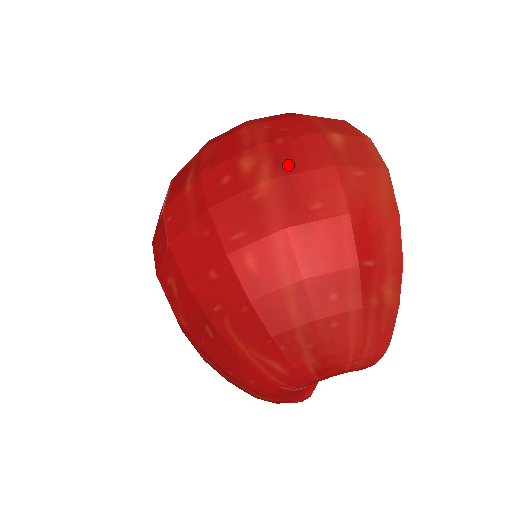
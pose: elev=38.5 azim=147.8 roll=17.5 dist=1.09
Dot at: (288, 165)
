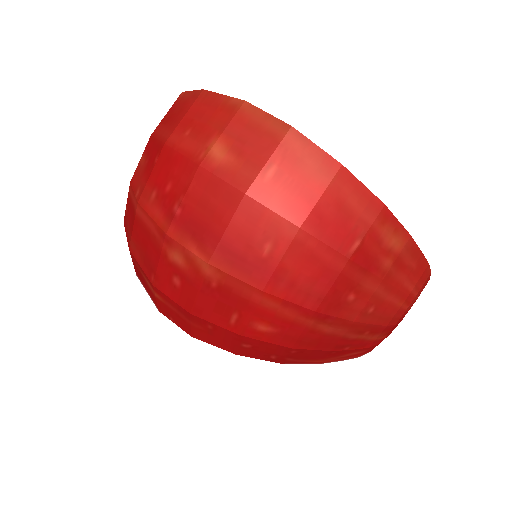
Dot at: (208, 233)
